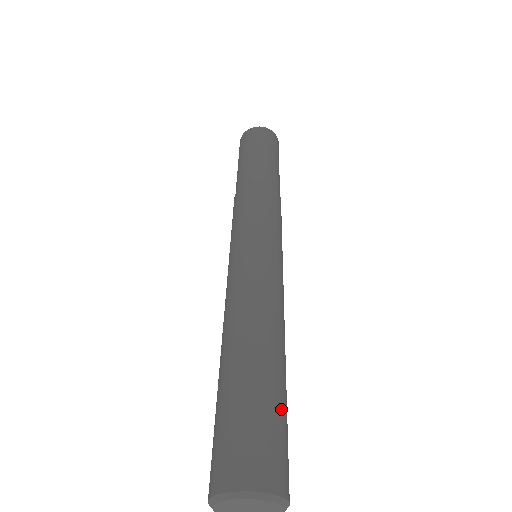
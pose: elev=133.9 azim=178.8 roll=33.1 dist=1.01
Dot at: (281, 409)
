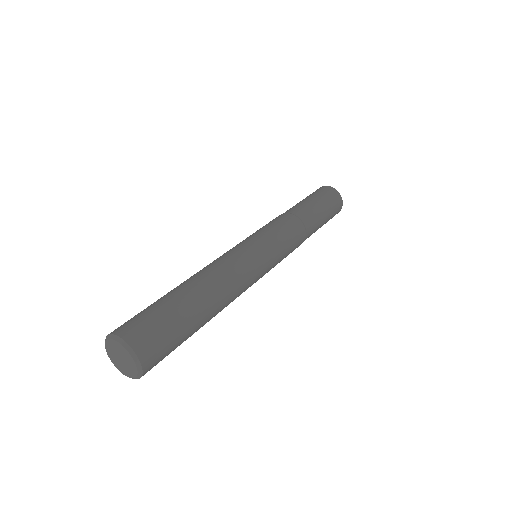
Dot at: (164, 306)
